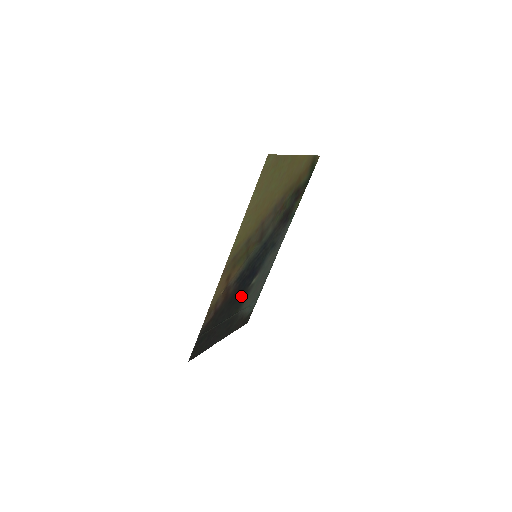
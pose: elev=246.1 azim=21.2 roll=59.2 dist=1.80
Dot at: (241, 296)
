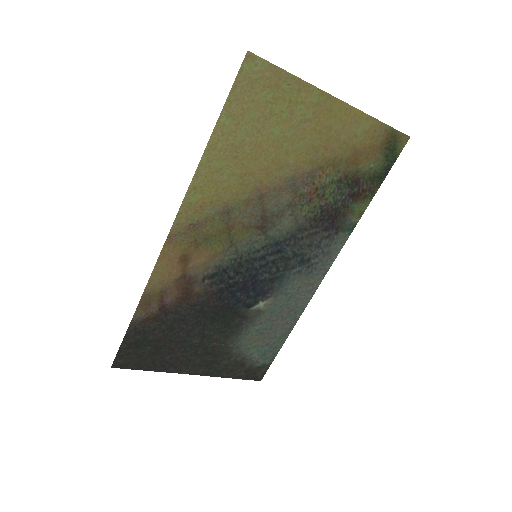
Dot at: (231, 317)
